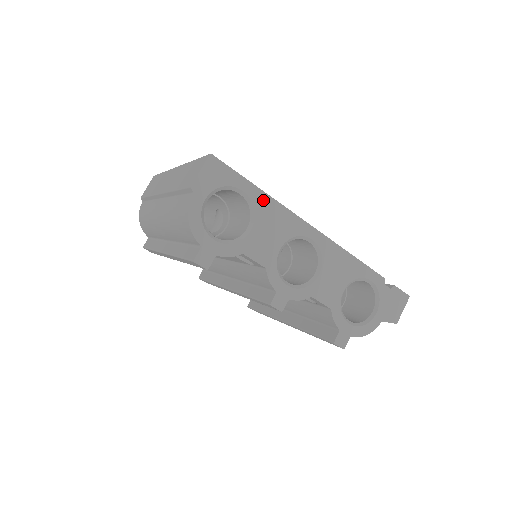
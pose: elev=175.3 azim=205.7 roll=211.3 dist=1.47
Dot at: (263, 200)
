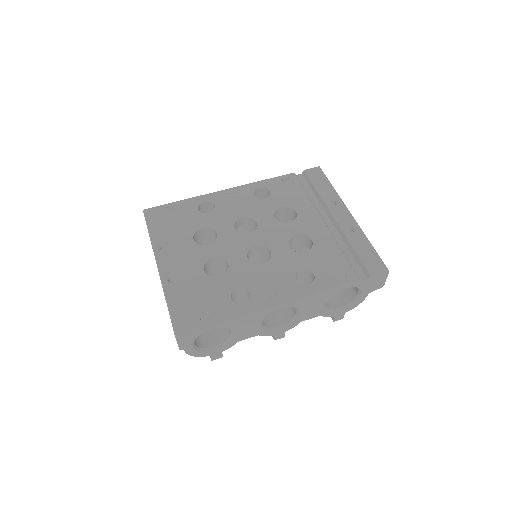
Dot at: (229, 322)
